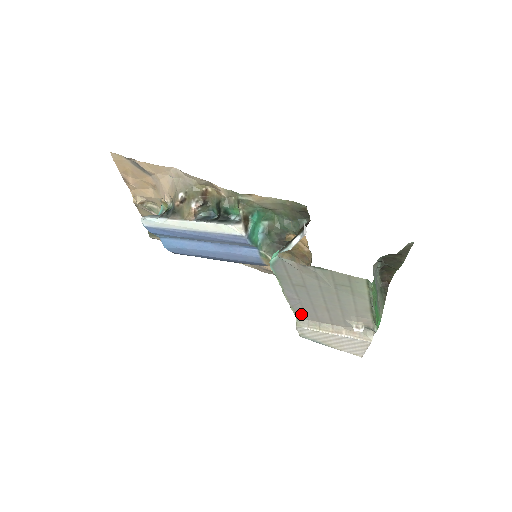
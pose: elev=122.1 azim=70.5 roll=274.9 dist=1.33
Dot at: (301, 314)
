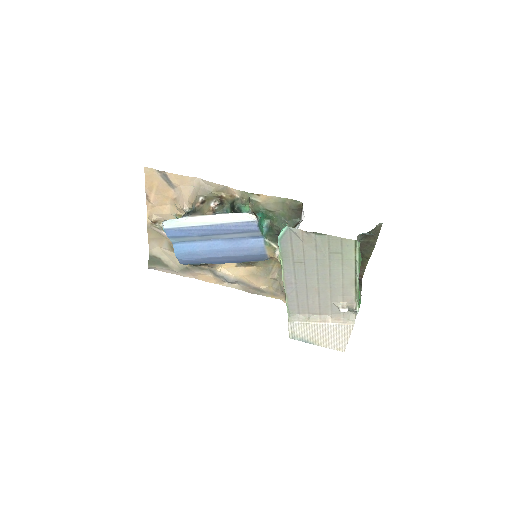
Dot at: (294, 306)
